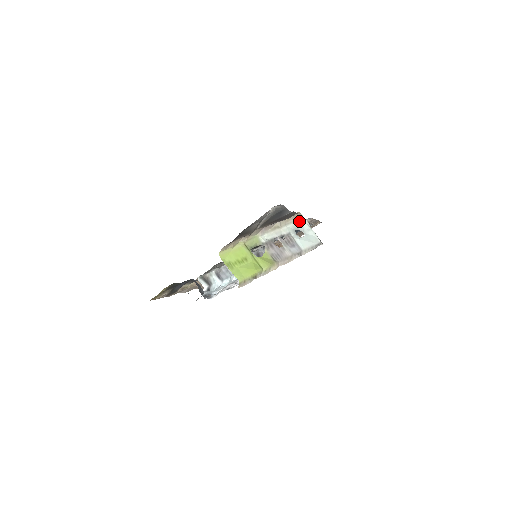
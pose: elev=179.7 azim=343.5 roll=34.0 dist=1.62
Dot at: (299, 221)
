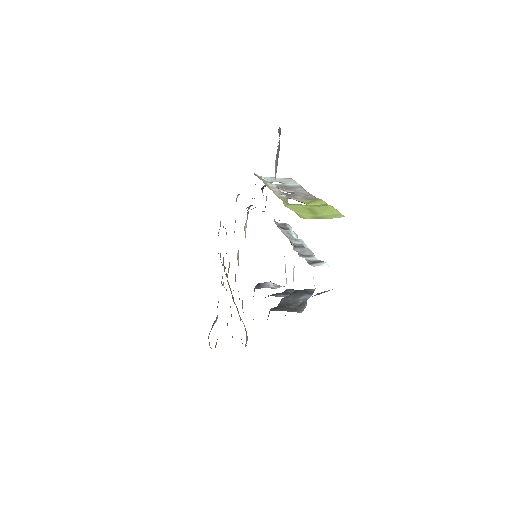
Dot at: (260, 177)
